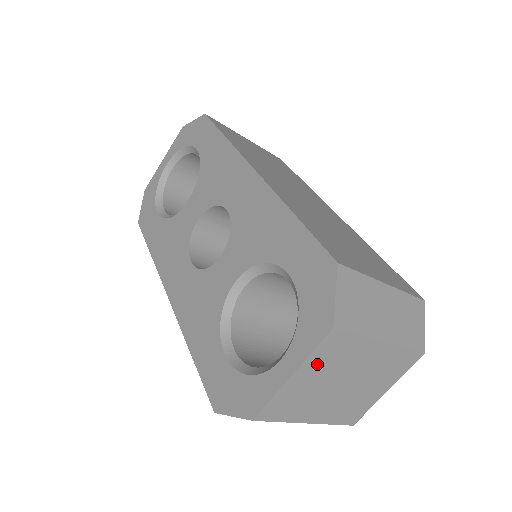
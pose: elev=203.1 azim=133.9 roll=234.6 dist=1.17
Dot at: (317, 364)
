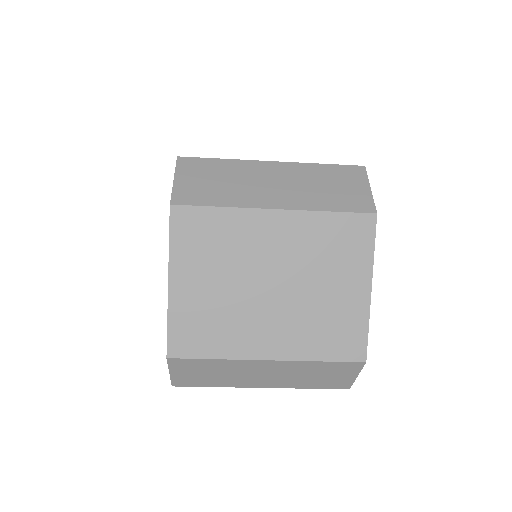
Dot at: (193, 260)
